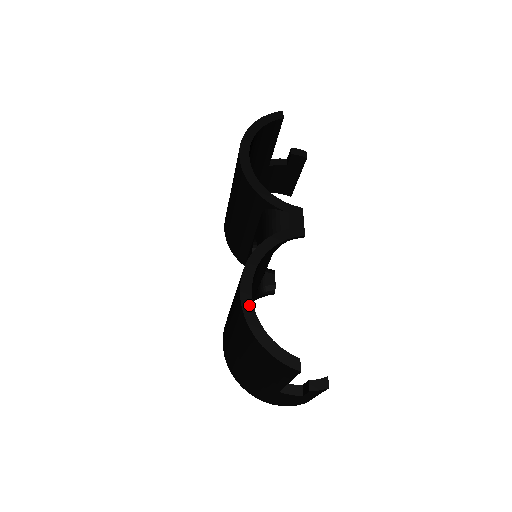
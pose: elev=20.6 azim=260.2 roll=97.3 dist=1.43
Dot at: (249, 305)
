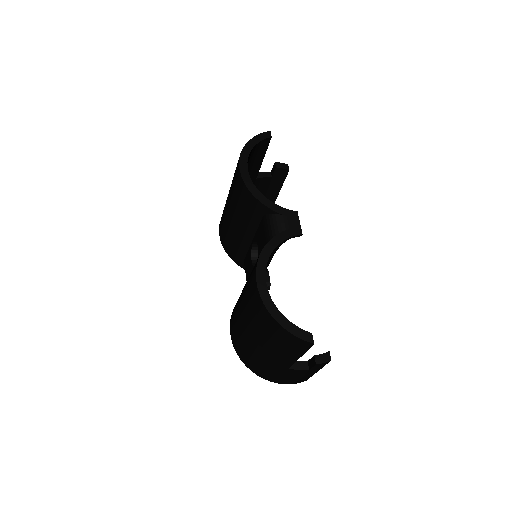
Dot at: (265, 293)
